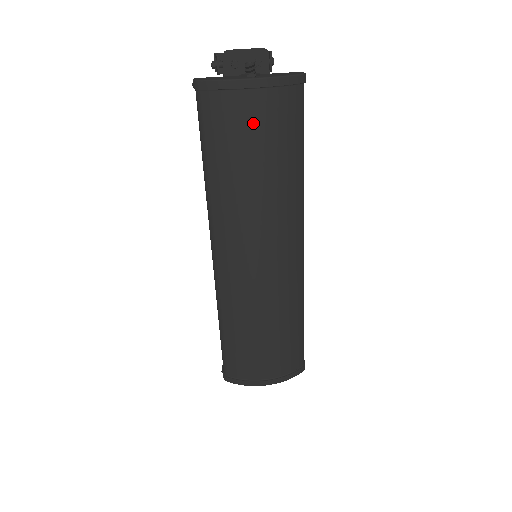
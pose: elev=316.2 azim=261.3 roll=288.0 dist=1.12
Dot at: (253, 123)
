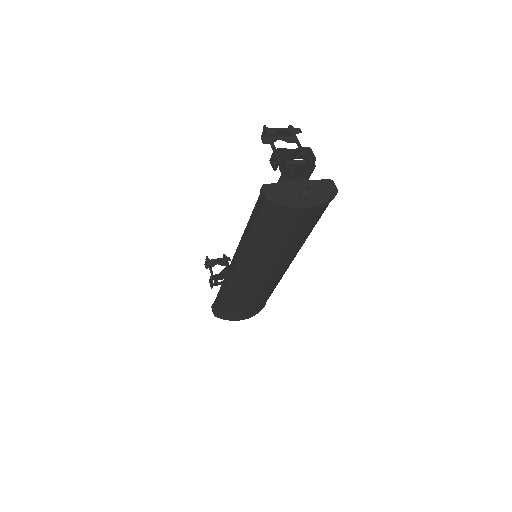
Dot at: (297, 224)
